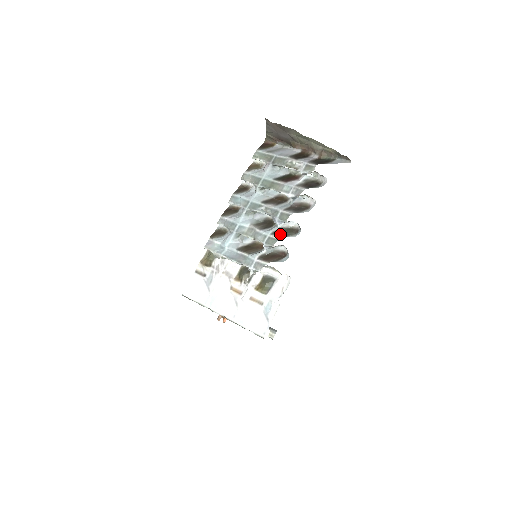
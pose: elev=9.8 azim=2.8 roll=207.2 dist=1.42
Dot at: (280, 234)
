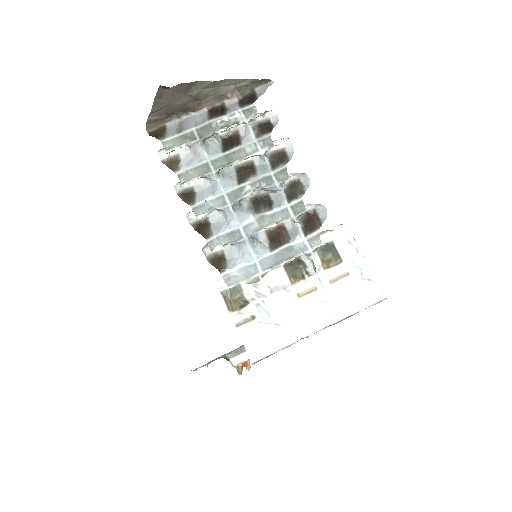
Dot at: (295, 195)
